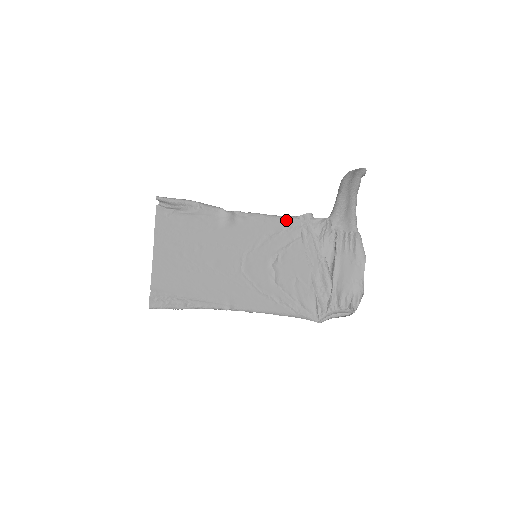
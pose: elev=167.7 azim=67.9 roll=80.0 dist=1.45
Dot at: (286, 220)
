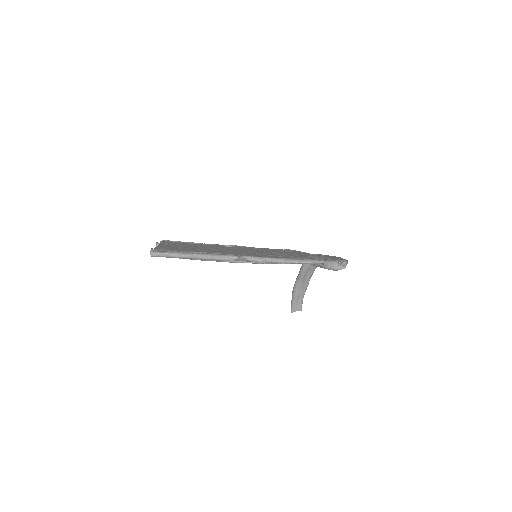
Dot at: (276, 249)
